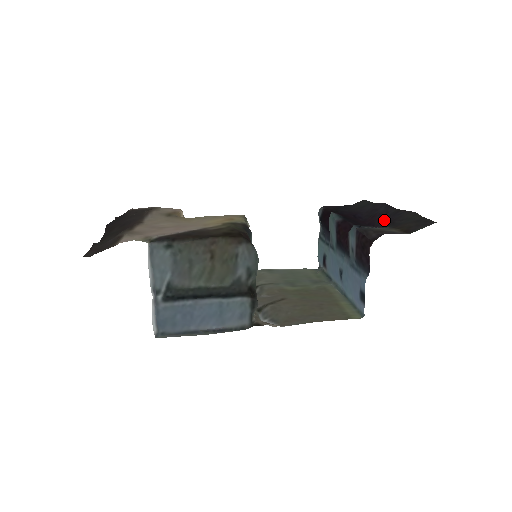
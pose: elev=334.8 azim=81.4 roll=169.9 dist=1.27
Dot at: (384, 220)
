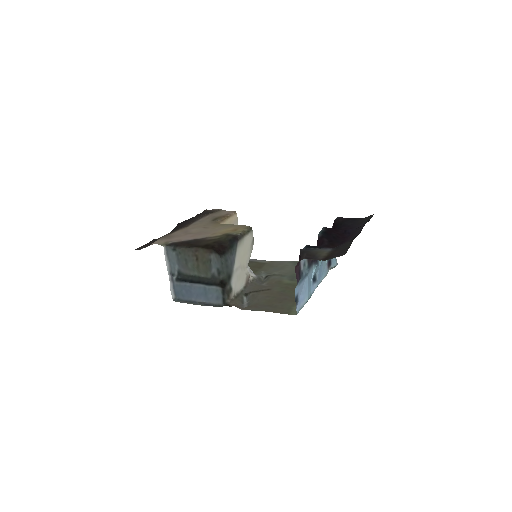
Dot at: occluded
